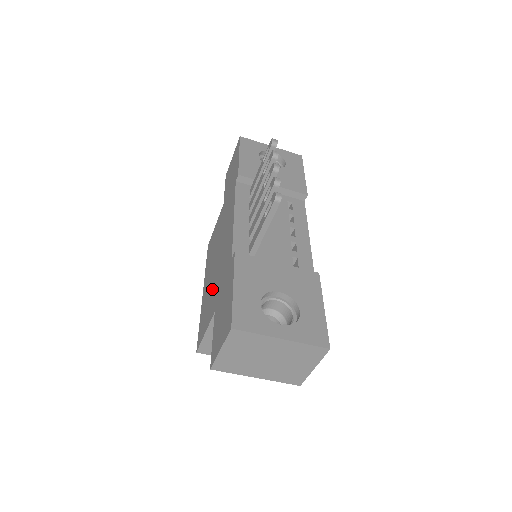
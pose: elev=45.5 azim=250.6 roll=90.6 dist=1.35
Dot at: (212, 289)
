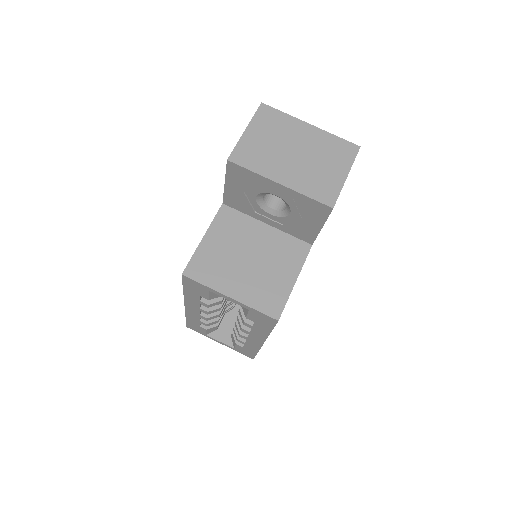
Dot at: occluded
